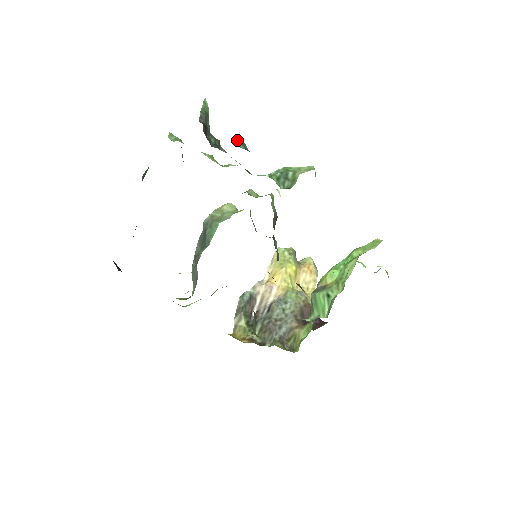
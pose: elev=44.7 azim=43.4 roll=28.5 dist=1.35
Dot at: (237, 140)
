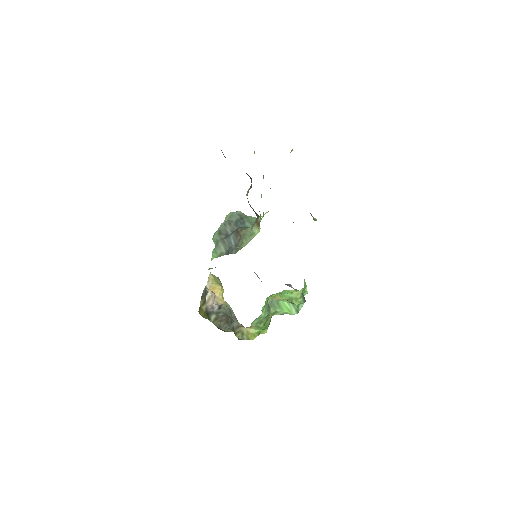
Dot at: occluded
